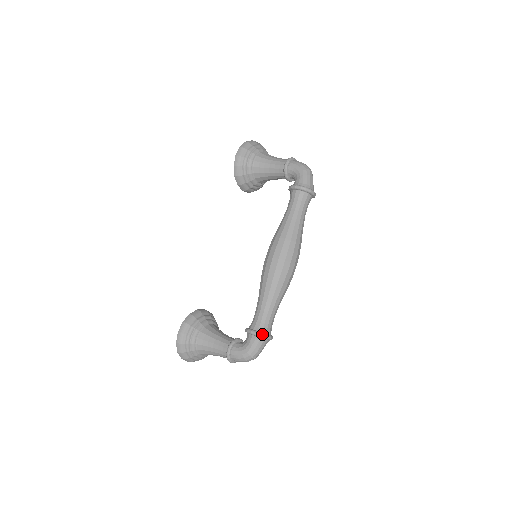
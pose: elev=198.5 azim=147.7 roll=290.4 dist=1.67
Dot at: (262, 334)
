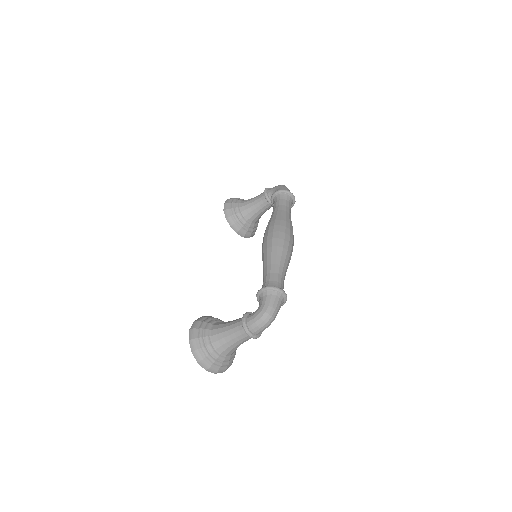
Dot at: (272, 286)
